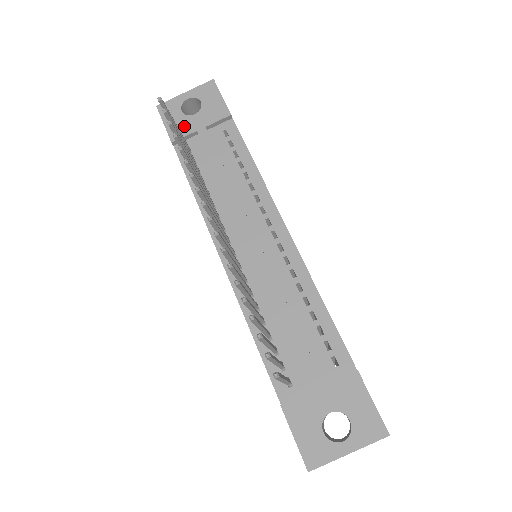
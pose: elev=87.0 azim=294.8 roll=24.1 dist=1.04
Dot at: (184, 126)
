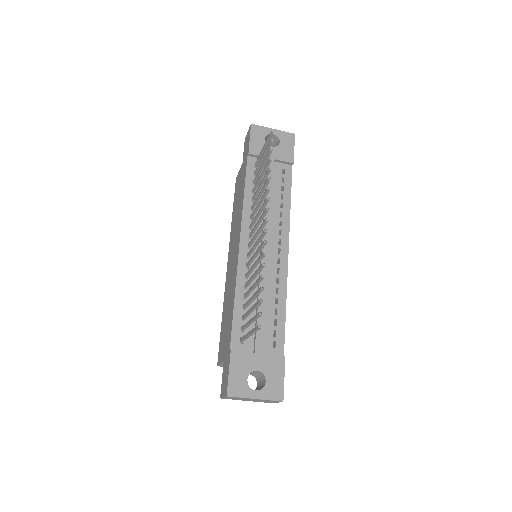
Dot at: occluded
